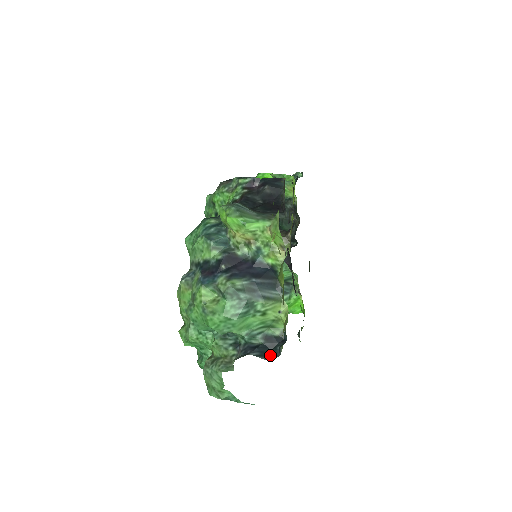
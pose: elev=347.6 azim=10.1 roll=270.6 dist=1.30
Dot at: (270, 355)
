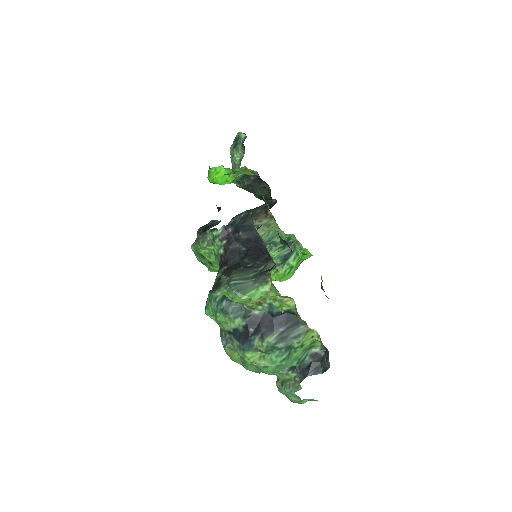
Dot at: (322, 368)
